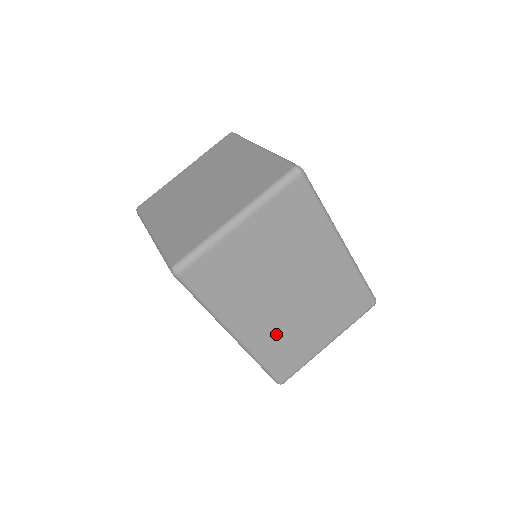
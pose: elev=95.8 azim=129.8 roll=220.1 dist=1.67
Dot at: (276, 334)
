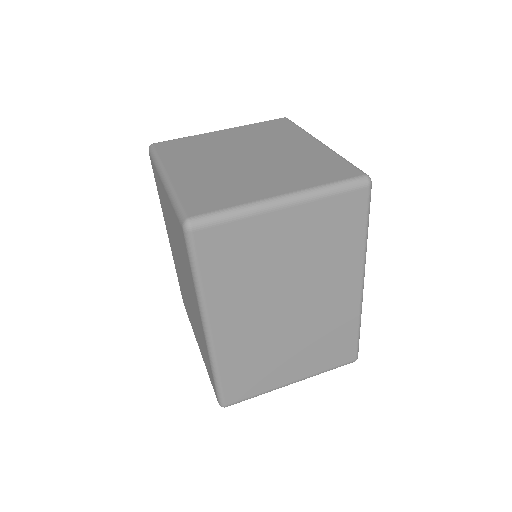
Dot at: (250, 349)
